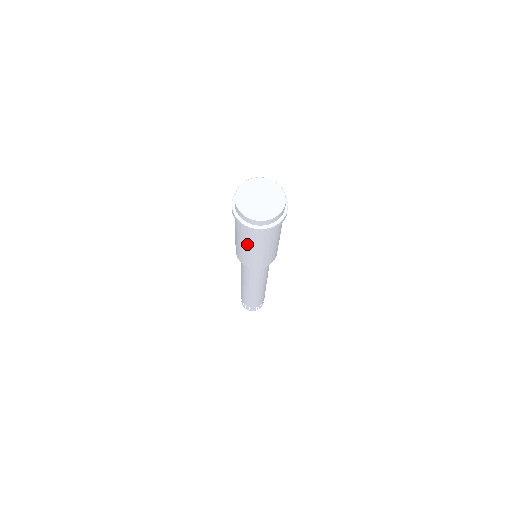
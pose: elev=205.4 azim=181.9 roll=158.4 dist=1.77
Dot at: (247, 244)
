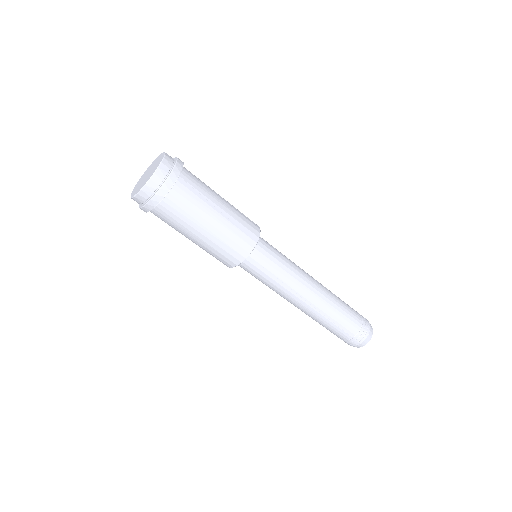
Dot at: (193, 228)
